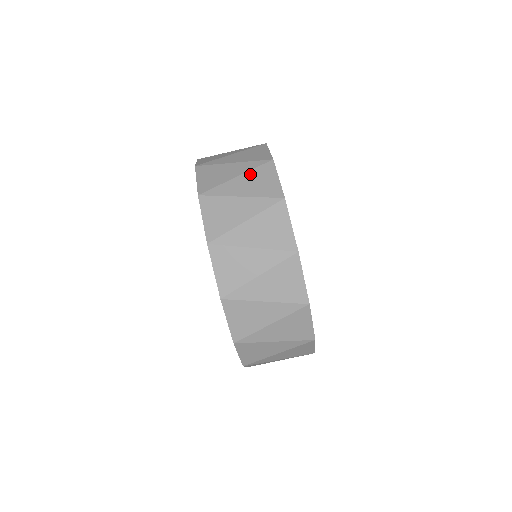
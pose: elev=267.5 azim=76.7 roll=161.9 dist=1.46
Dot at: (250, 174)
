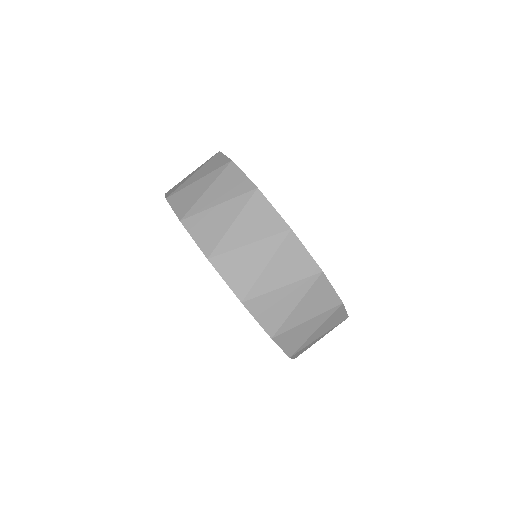
Dot at: (203, 167)
